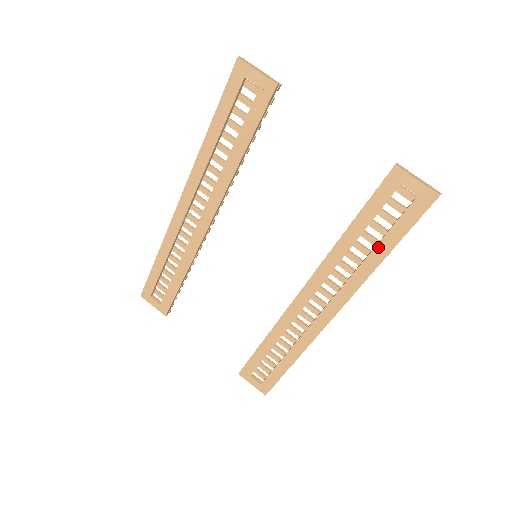
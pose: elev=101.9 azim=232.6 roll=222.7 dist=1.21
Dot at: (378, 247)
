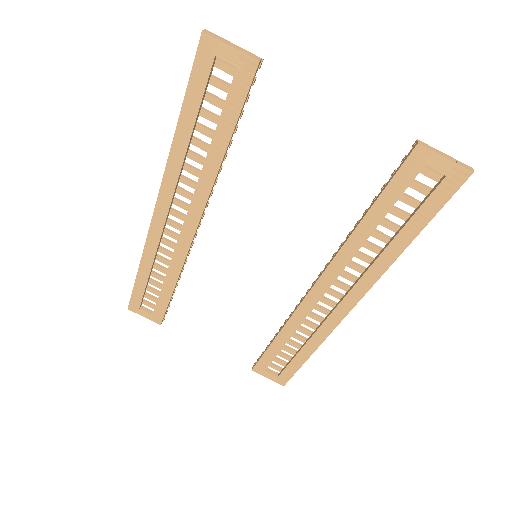
Dot at: (400, 234)
